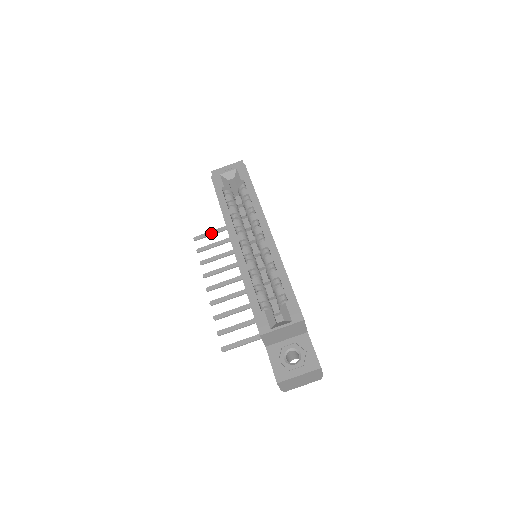
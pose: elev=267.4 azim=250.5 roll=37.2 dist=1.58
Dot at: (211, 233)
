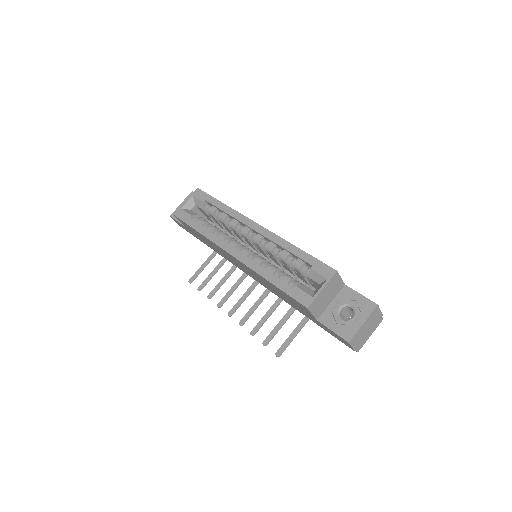
Dot at: (201, 268)
